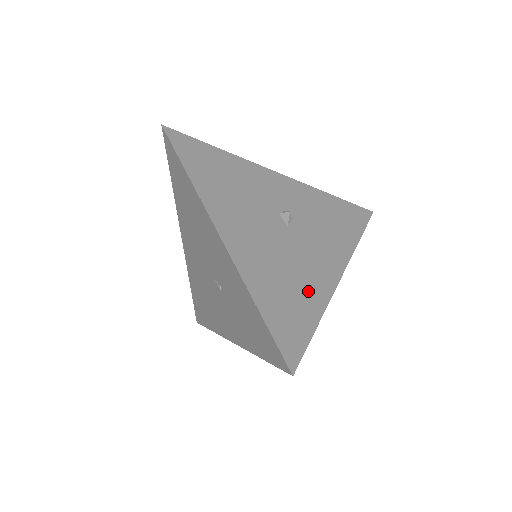
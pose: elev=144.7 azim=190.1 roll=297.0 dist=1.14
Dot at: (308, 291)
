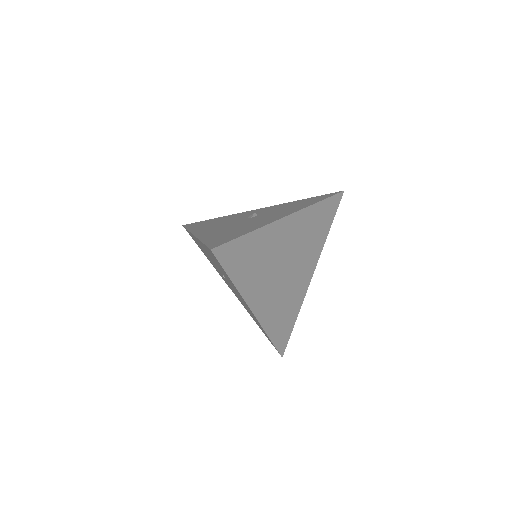
Dot at: (250, 227)
